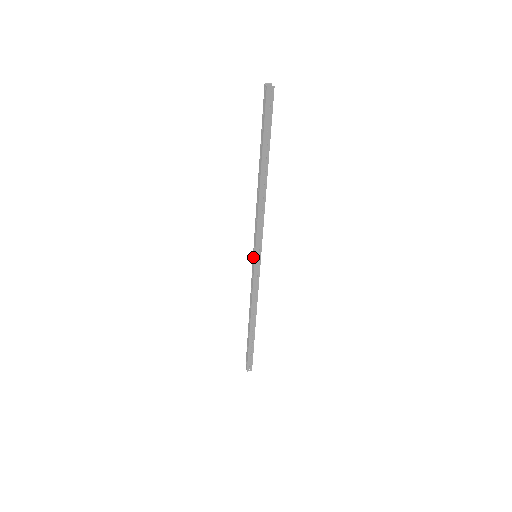
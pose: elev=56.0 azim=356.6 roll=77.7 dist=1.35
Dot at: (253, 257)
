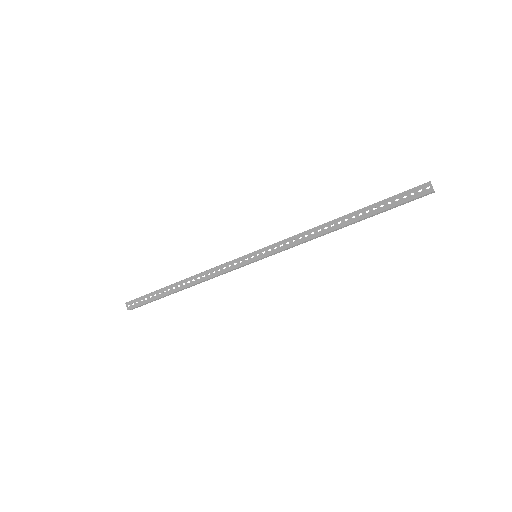
Dot at: (252, 255)
